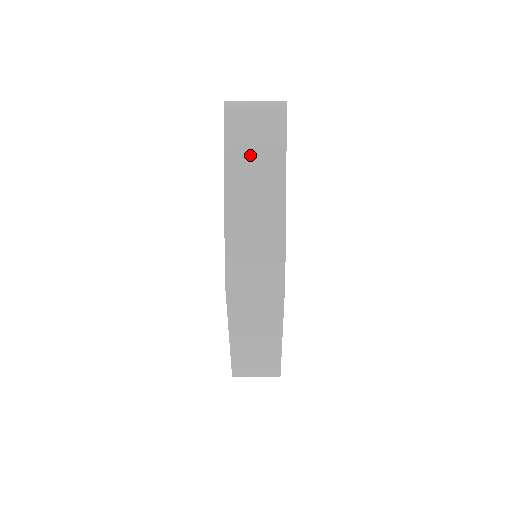
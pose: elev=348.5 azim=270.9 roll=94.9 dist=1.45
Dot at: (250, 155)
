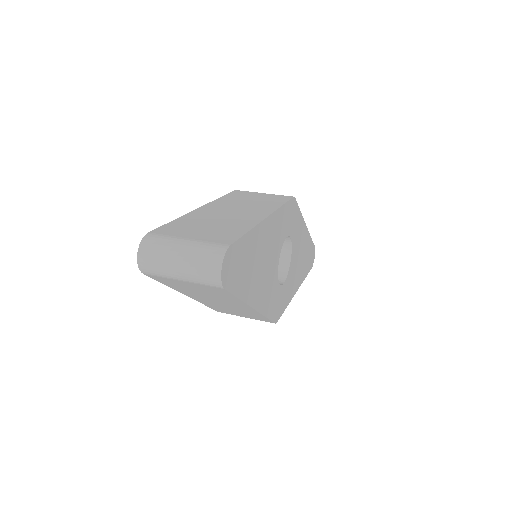
Dot at: (197, 292)
